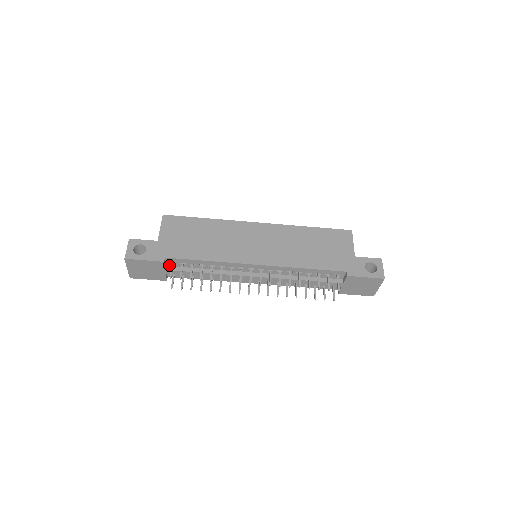
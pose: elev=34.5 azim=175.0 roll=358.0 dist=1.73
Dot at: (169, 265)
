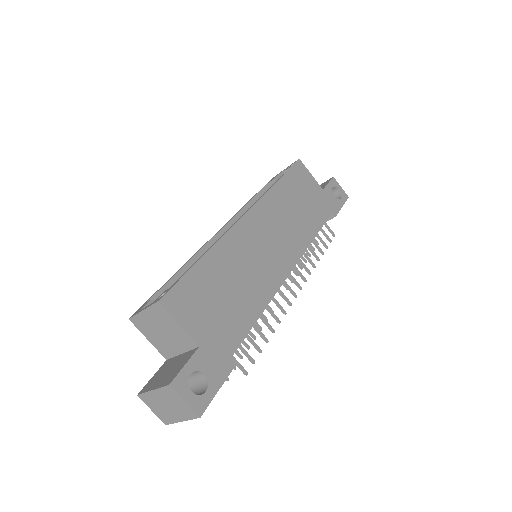
Dot at: occluded
